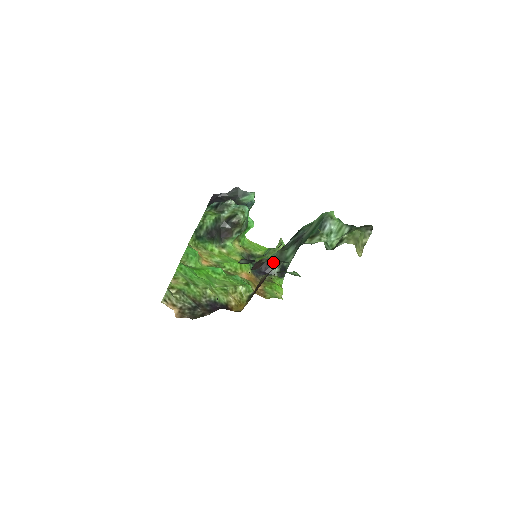
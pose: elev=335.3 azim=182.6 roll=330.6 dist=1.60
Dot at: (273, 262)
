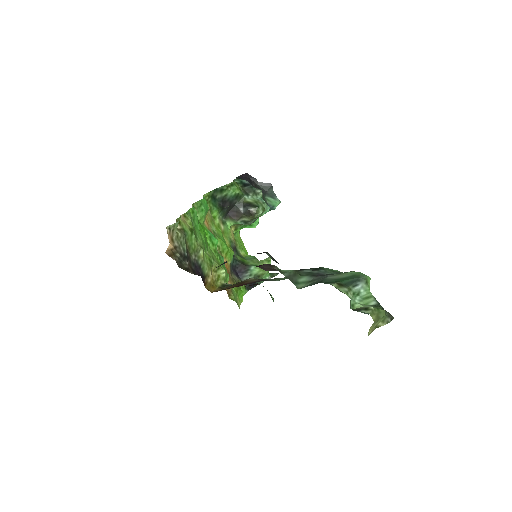
Dot at: (251, 271)
